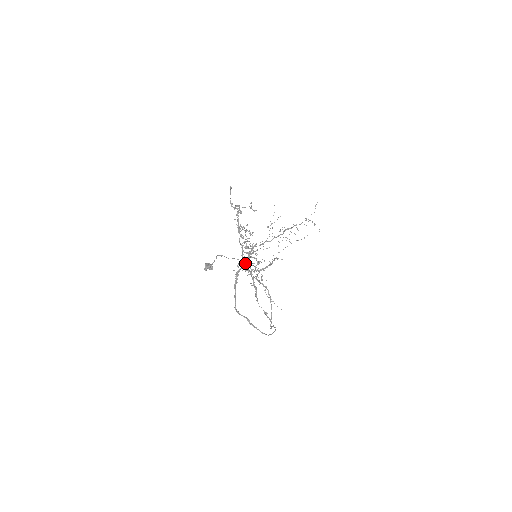
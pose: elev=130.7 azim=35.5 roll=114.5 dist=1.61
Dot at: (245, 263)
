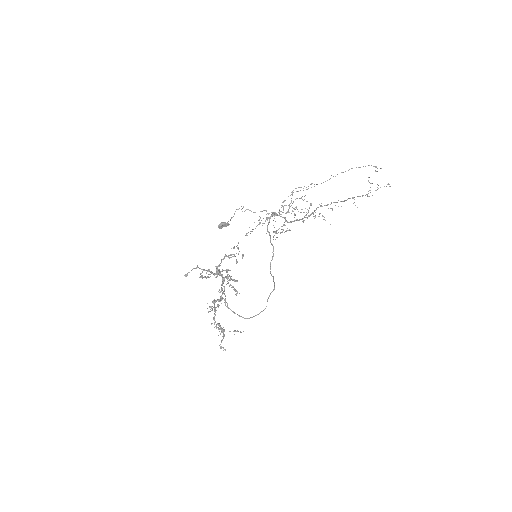
Dot at: occluded
